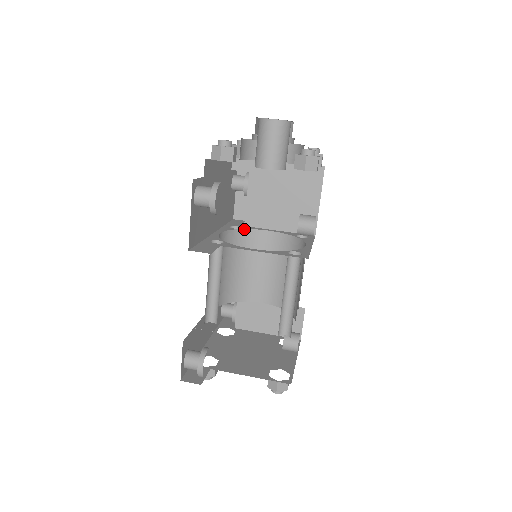
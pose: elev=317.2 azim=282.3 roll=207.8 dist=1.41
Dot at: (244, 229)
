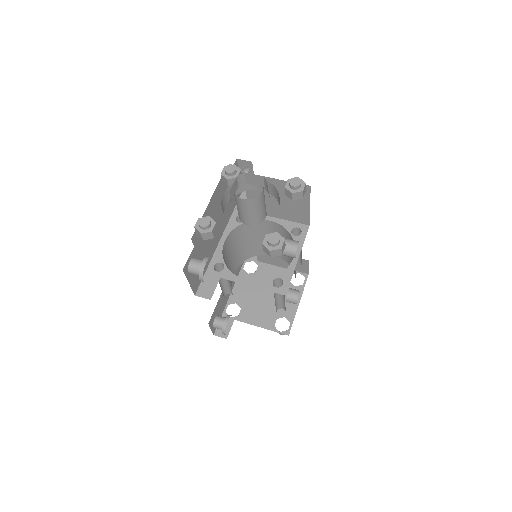
Dot at: occluded
